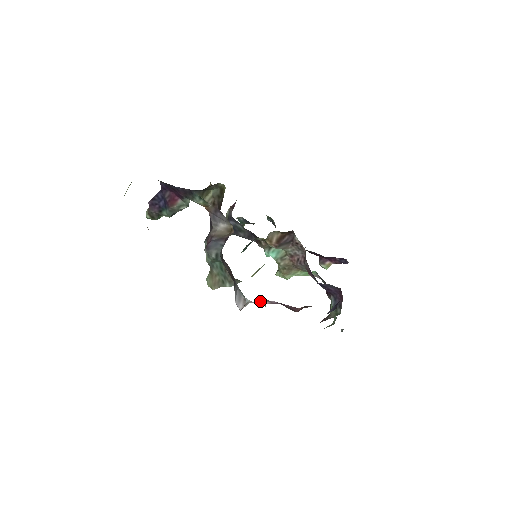
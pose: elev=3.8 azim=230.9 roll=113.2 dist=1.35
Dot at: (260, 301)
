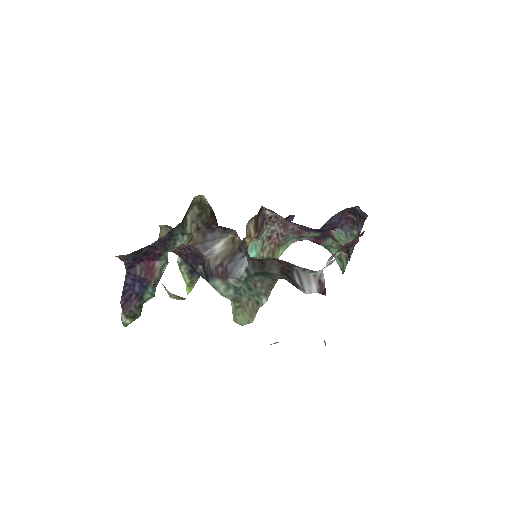
Dot at: (326, 263)
